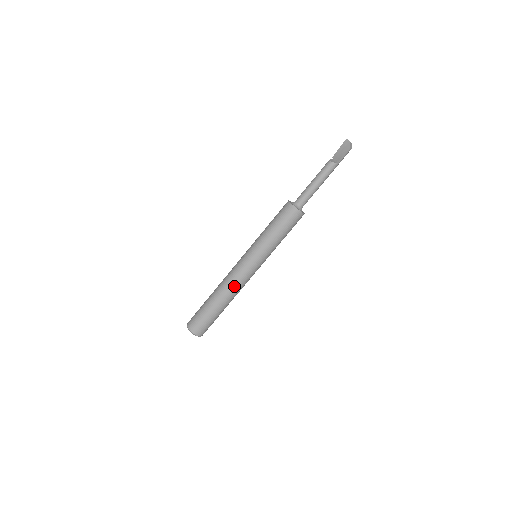
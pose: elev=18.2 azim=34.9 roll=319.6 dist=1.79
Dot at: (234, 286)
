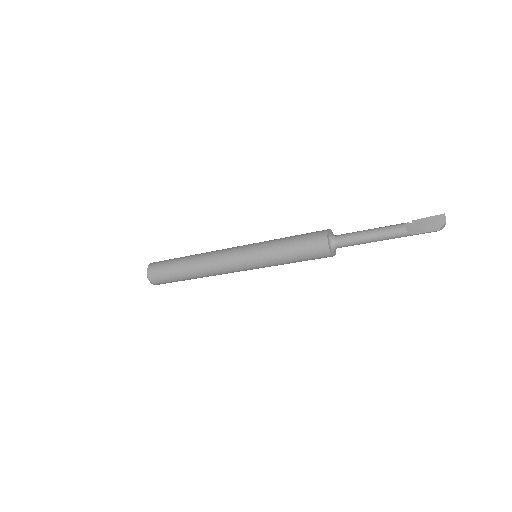
Dot at: (214, 270)
